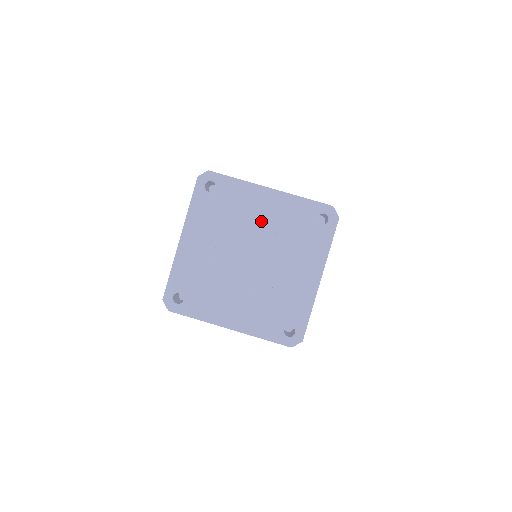
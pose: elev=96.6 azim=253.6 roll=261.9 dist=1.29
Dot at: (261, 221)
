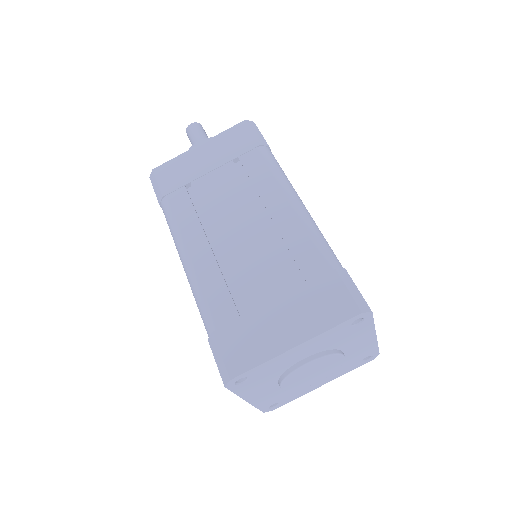
Dot at: (303, 358)
